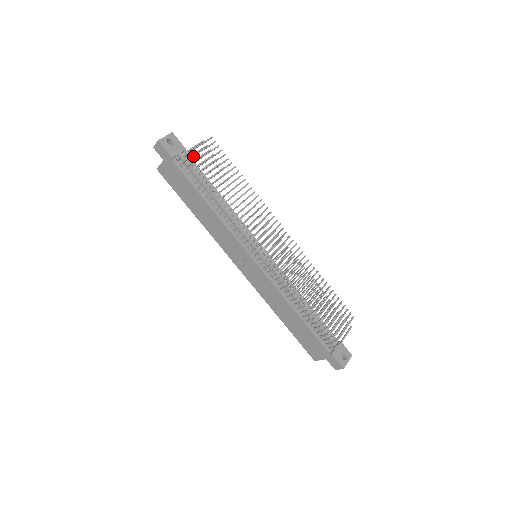
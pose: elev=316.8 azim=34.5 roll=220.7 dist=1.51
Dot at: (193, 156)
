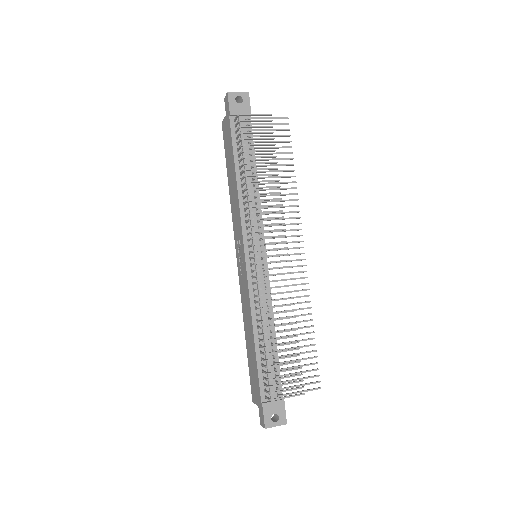
Dot at: (252, 124)
